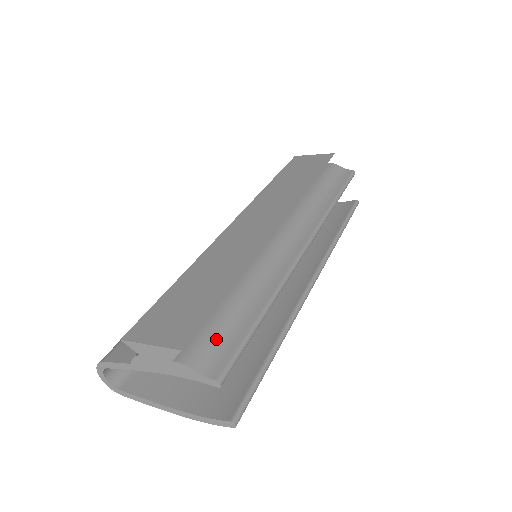
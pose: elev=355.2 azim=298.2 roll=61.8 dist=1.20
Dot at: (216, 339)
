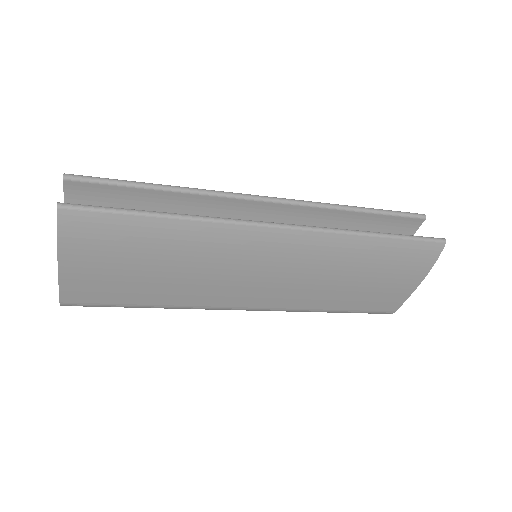
Dot at: occluded
